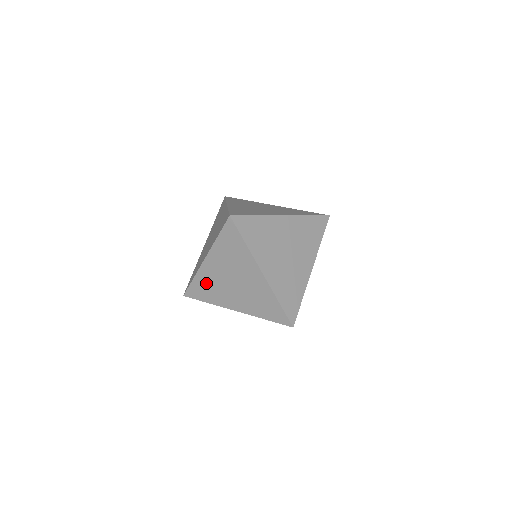
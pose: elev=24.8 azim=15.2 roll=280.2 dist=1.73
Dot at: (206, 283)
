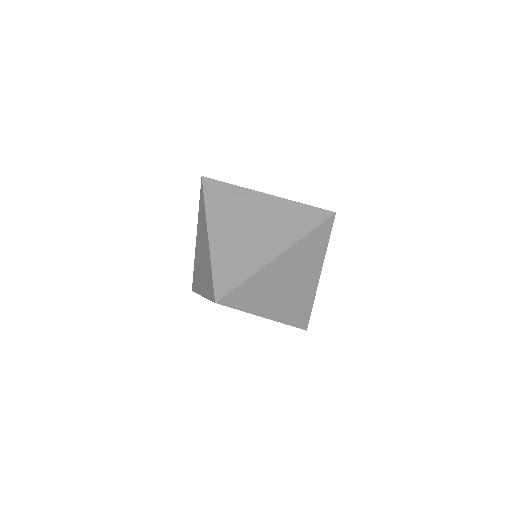
Dot at: (196, 267)
